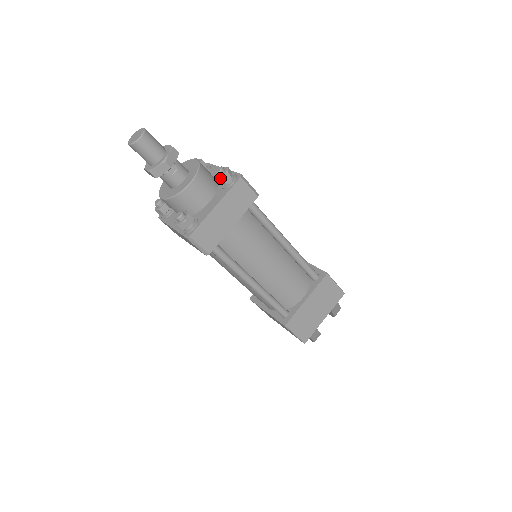
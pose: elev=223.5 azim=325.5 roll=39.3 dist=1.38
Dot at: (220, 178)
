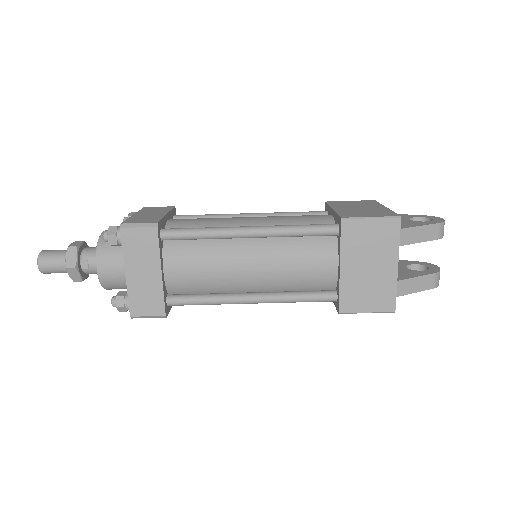
Dot at: (109, 244)
